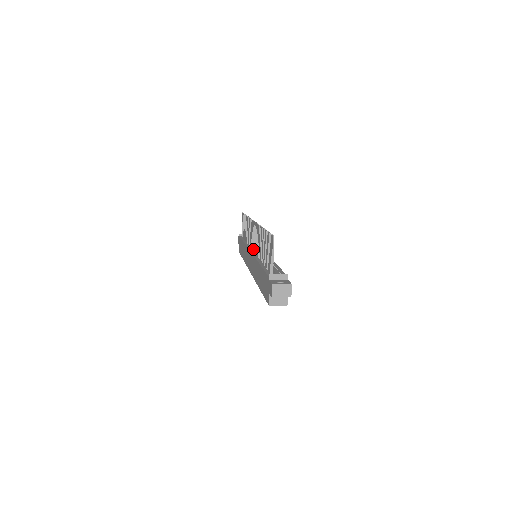
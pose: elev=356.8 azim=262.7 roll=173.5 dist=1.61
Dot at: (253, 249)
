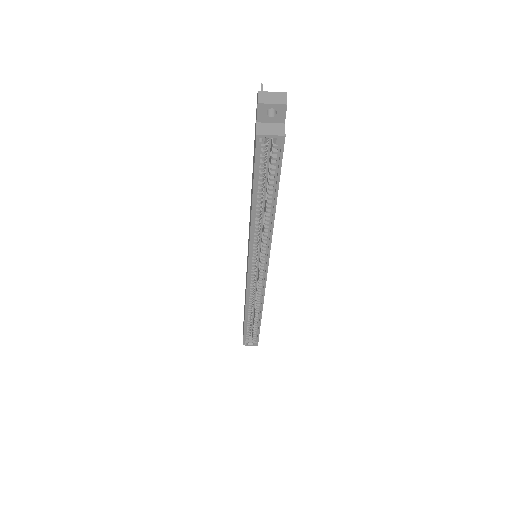
Dot at: occluded
